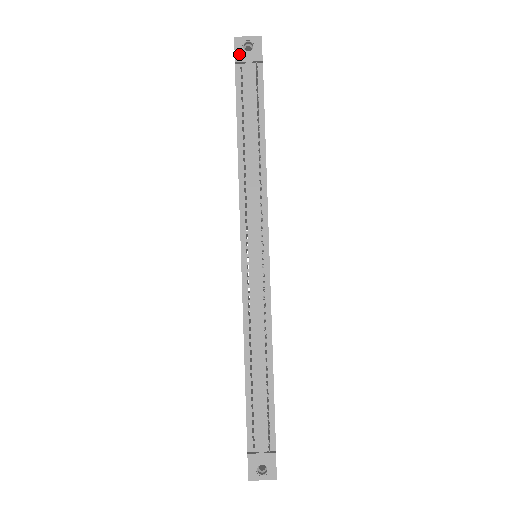
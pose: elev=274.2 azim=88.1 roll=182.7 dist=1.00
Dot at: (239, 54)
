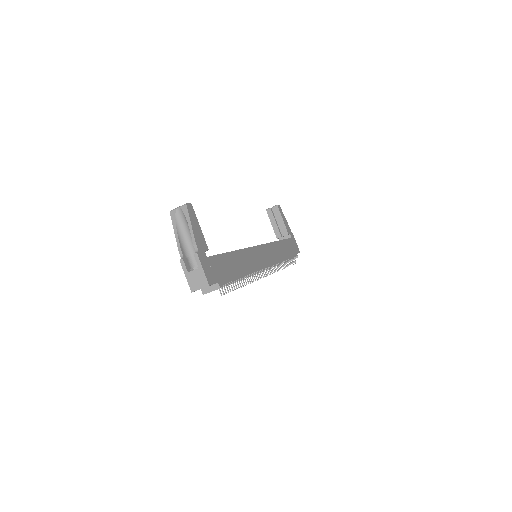
Dot at: (201, 289)
